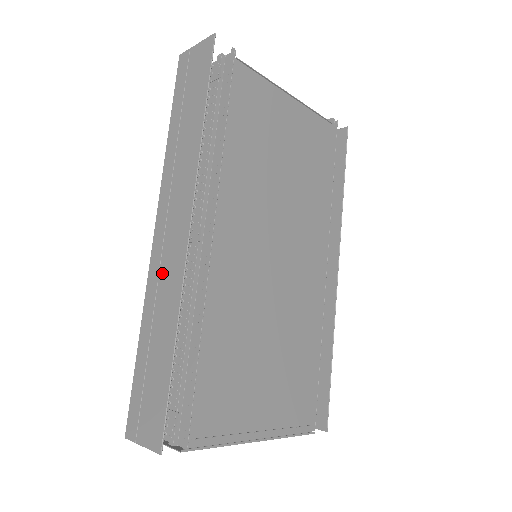
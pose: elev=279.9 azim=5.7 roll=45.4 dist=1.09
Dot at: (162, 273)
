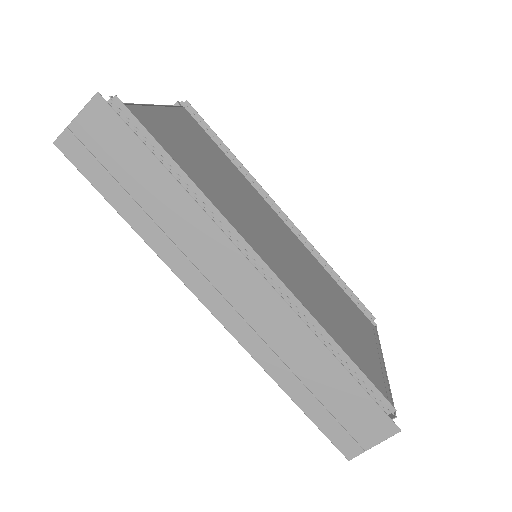
Dot at: (262, 331)
